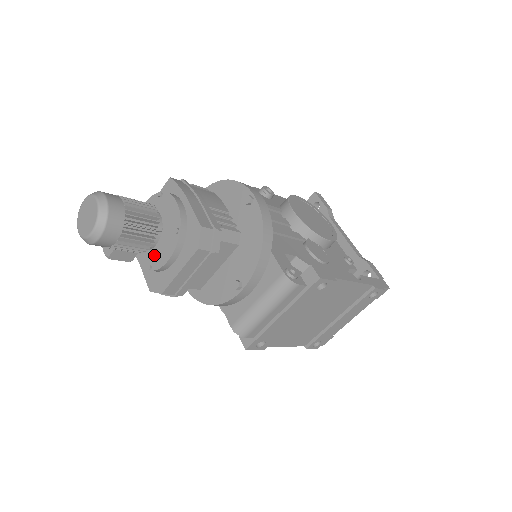
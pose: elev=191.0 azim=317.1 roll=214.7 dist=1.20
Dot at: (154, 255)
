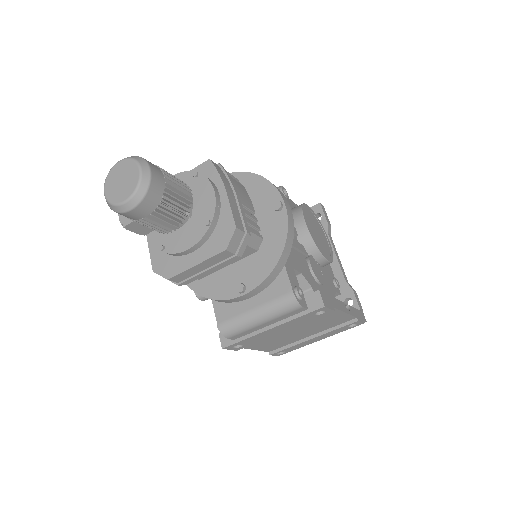
Dot at: (171, 237)
